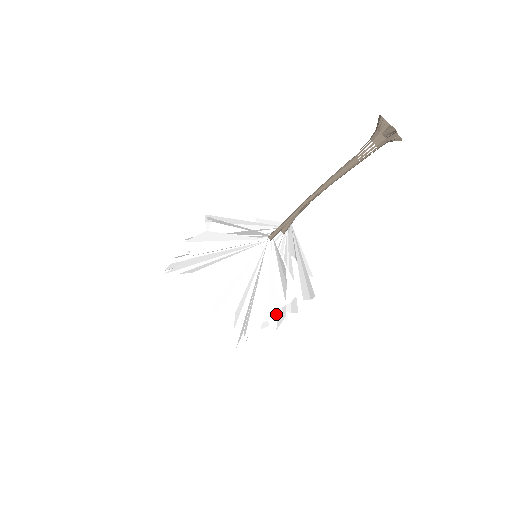
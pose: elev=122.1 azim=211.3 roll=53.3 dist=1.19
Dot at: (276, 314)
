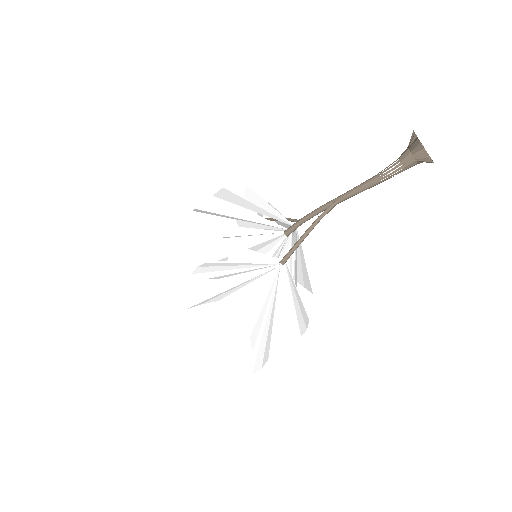
Dot at: occluded
